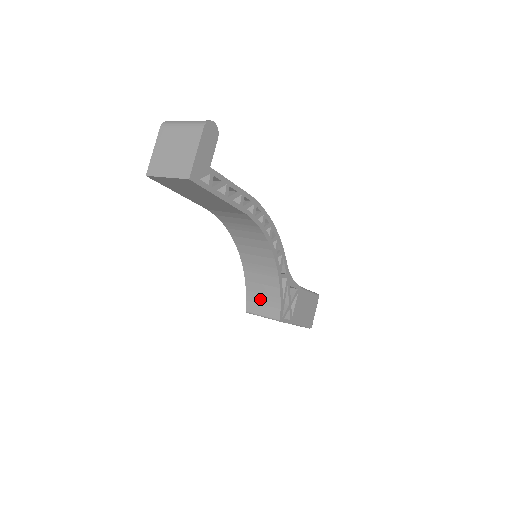
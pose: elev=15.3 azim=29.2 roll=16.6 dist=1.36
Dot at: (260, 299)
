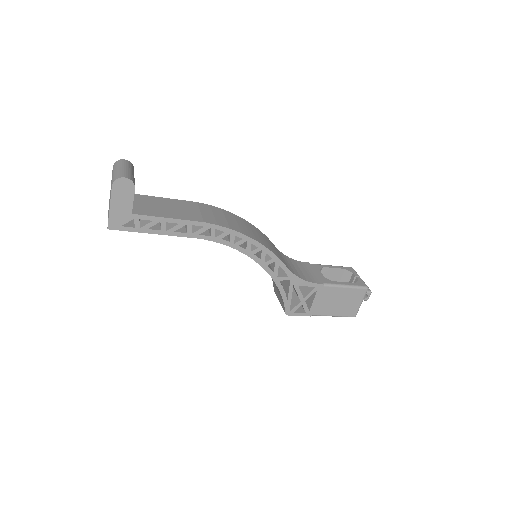
Dot at: (276, 288)
